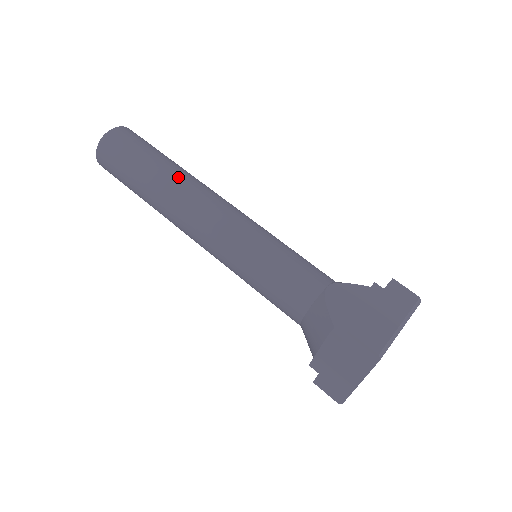
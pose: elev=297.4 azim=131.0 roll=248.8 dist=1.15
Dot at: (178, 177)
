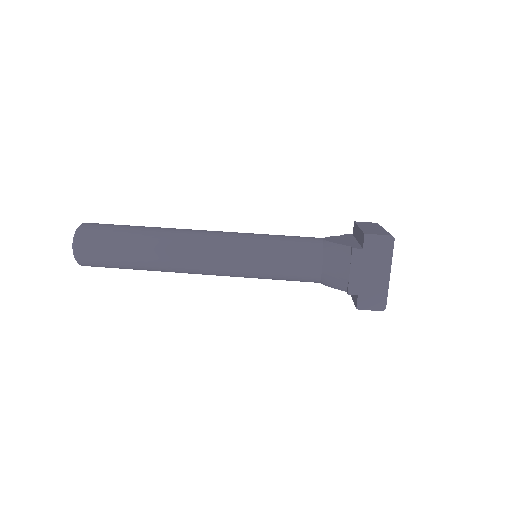
Dot at: (164, 229)
